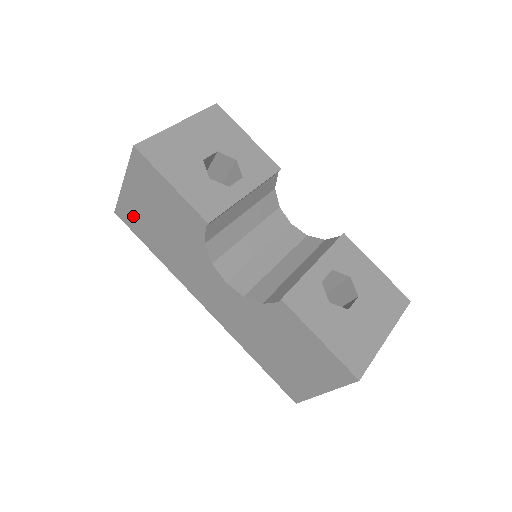
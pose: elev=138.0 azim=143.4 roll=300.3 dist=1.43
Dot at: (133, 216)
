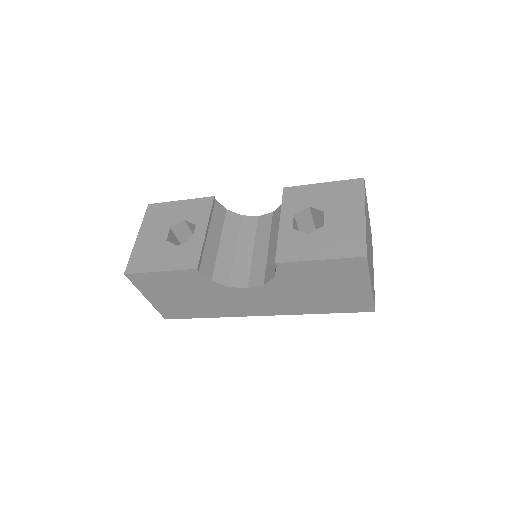
Dot at: (173, 310)
